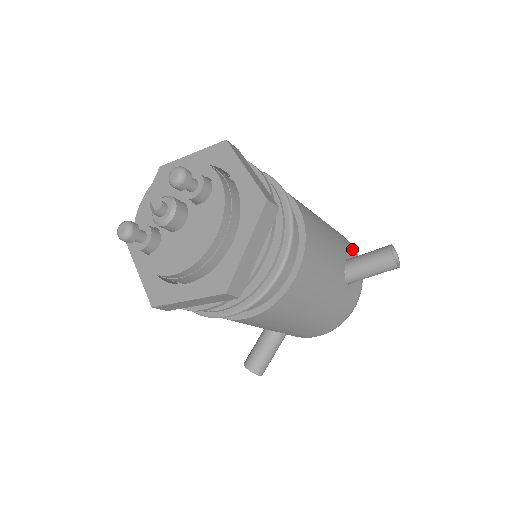
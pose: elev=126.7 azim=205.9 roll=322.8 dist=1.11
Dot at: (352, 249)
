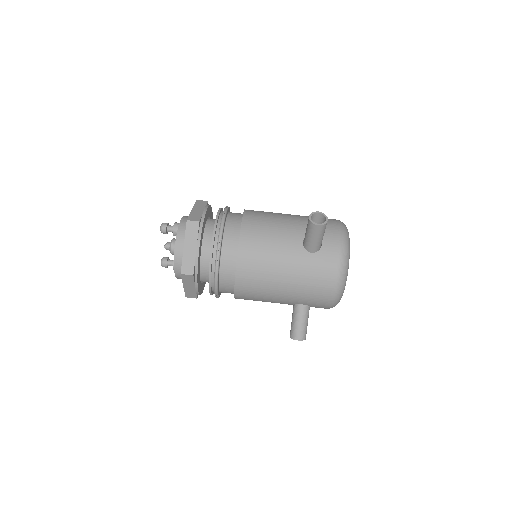
Dot at: (330, 227)
